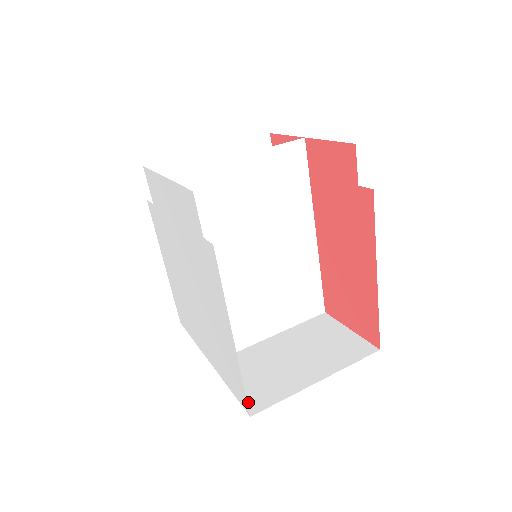
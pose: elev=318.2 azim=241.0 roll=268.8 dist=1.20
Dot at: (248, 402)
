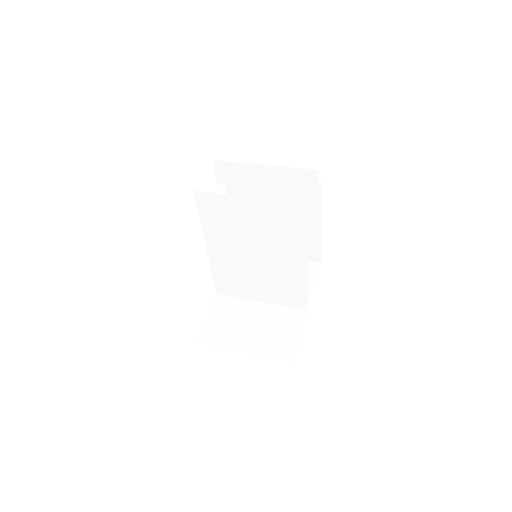
Dot at: (203, 333)
